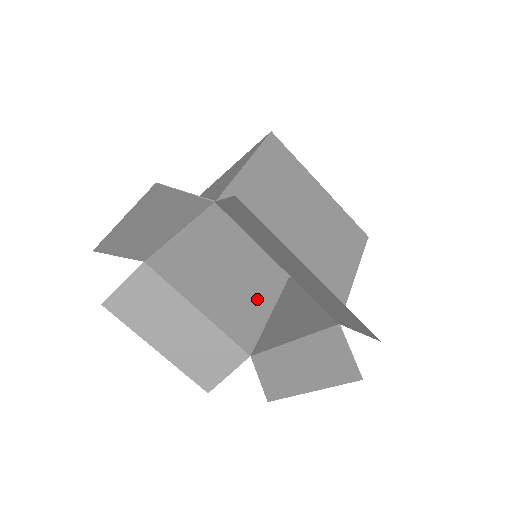
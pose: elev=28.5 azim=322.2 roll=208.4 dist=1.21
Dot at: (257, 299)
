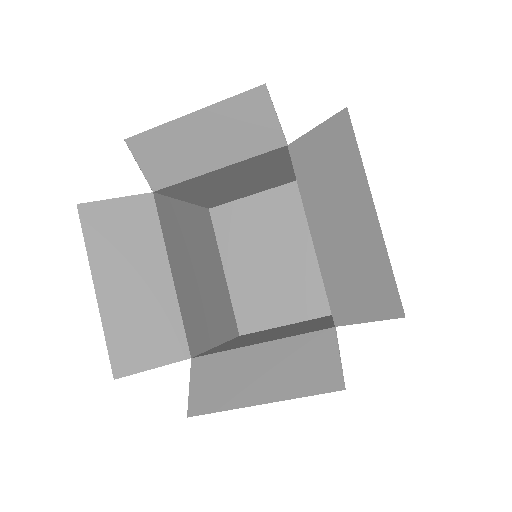
Dot at: (214, 321)
